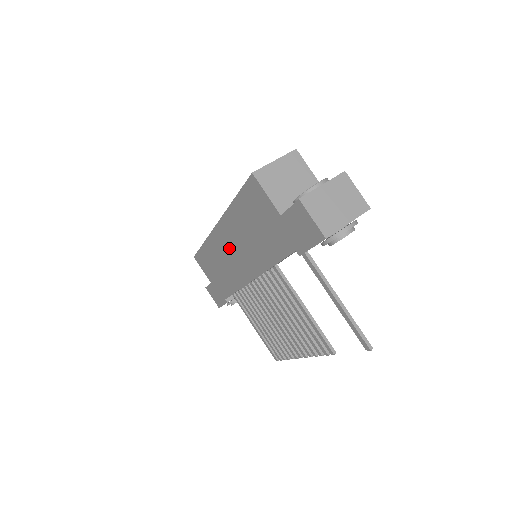
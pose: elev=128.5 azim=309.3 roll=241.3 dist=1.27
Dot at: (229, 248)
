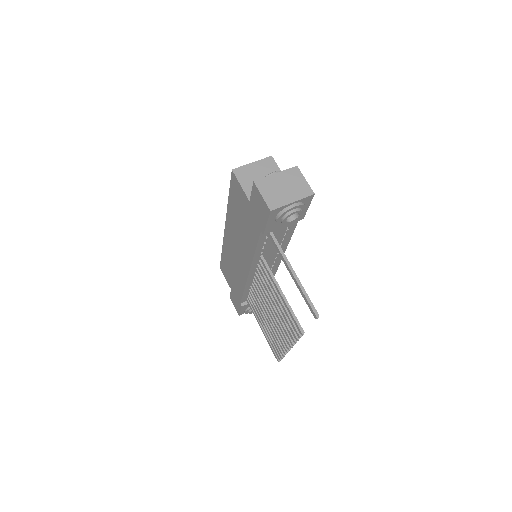
Dot at: (233, 247)
